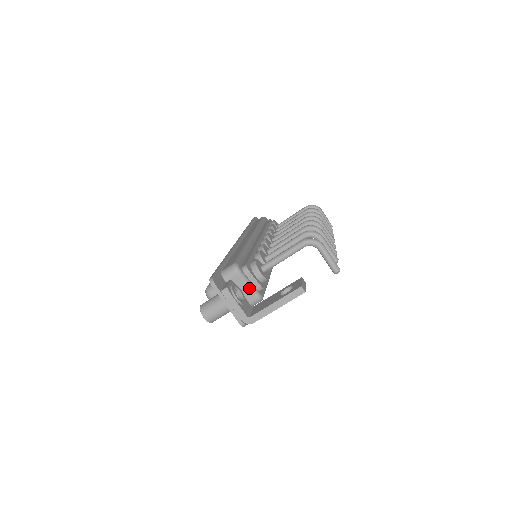
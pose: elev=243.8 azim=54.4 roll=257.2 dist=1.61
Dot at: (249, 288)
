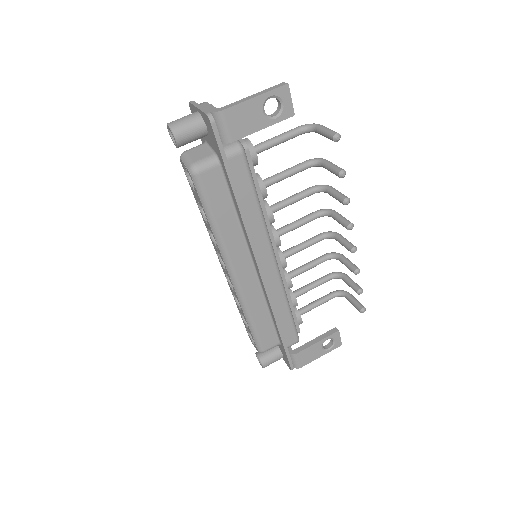
Dot at: occluded
